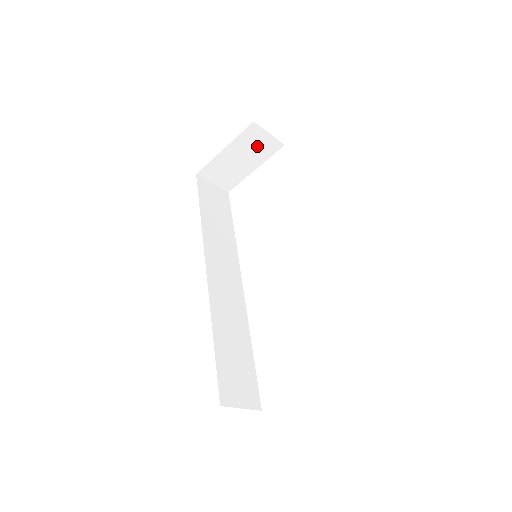
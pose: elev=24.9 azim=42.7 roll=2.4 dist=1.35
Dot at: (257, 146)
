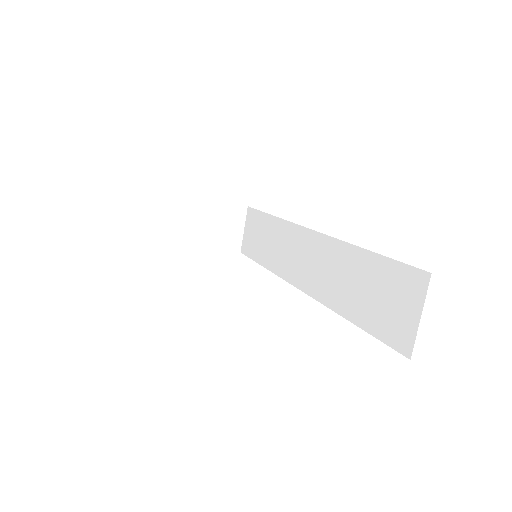
Dot at: (226, 229)
